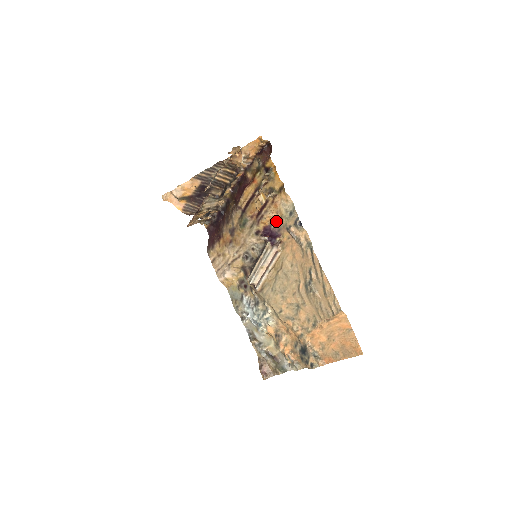
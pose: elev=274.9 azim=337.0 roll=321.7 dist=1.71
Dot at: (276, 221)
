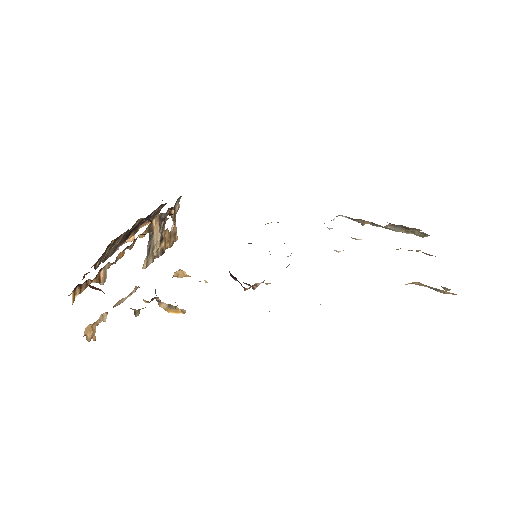
Dot at: occluded
